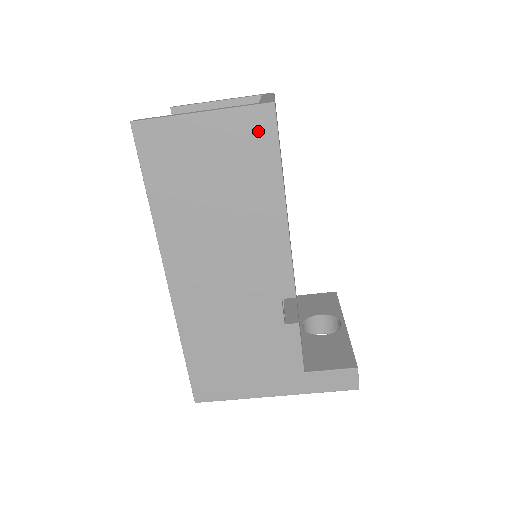
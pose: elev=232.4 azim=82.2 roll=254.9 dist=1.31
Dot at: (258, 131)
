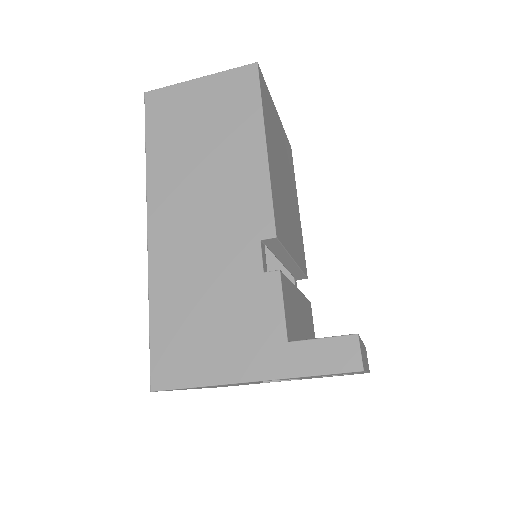
Dot at: (243, 84)
